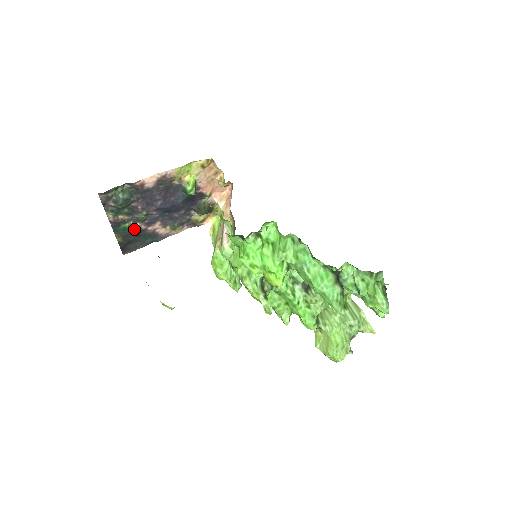
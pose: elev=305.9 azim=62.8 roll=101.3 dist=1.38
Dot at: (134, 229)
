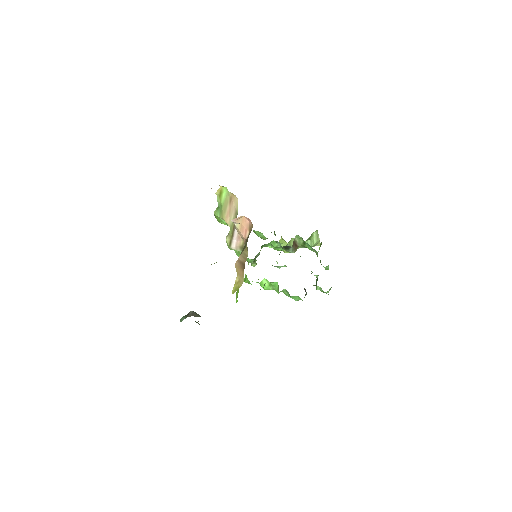
Dot at: occluded
